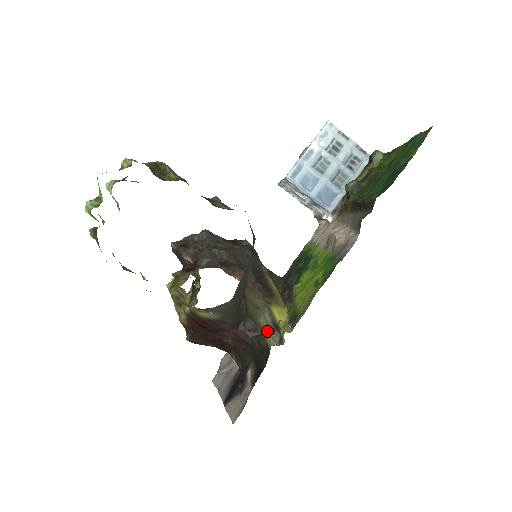
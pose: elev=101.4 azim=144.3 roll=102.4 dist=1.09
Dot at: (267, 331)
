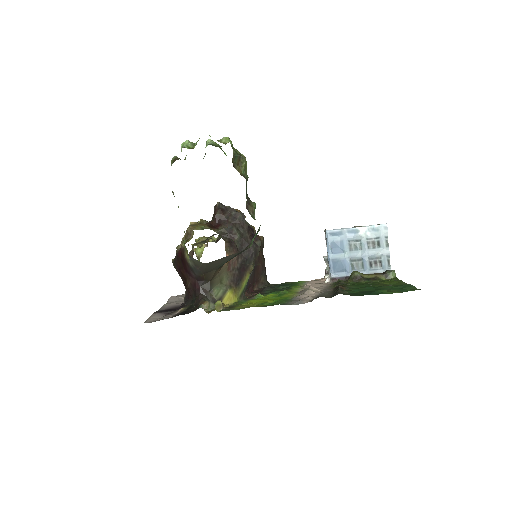
Dot at: (211, 299)
